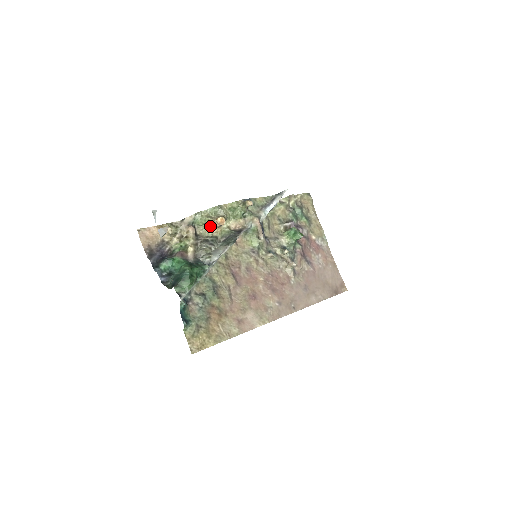
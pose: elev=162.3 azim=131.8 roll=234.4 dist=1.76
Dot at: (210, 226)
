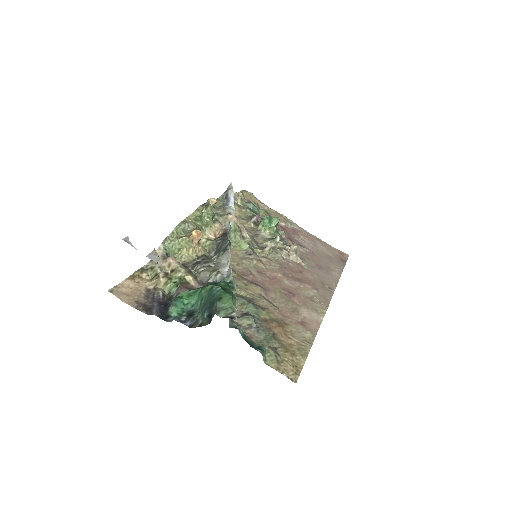
Dot at: (188, 247)
